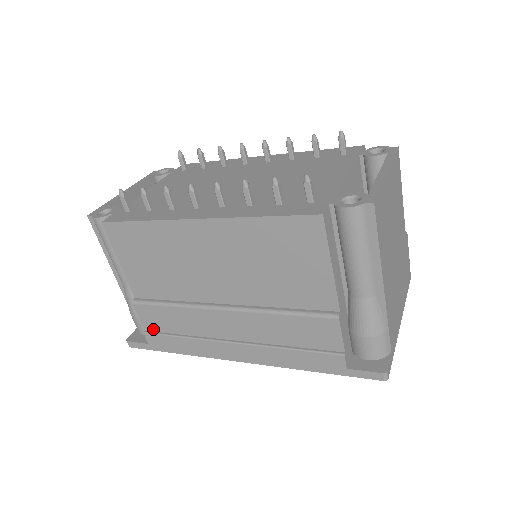
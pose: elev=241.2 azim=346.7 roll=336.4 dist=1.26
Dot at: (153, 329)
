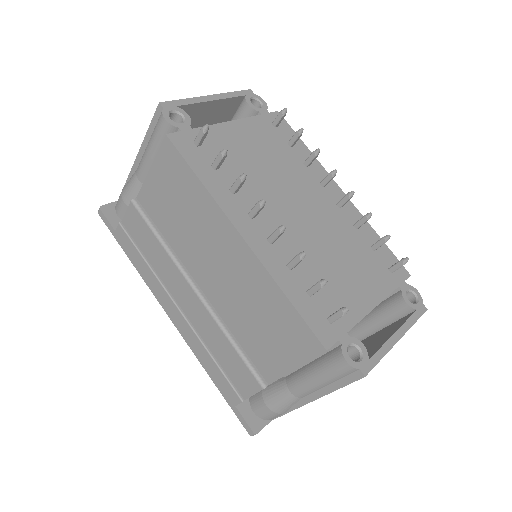
Dot at: (129, 230)
